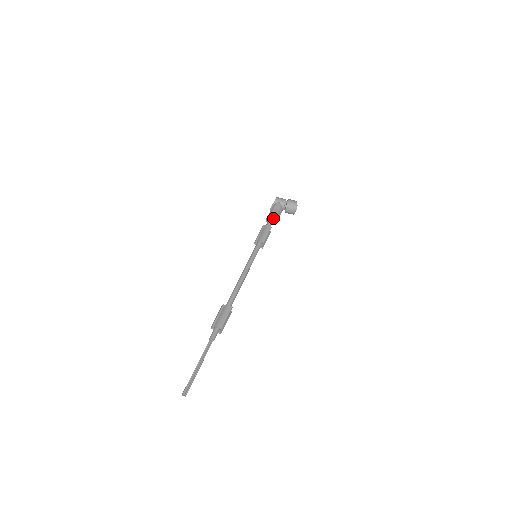
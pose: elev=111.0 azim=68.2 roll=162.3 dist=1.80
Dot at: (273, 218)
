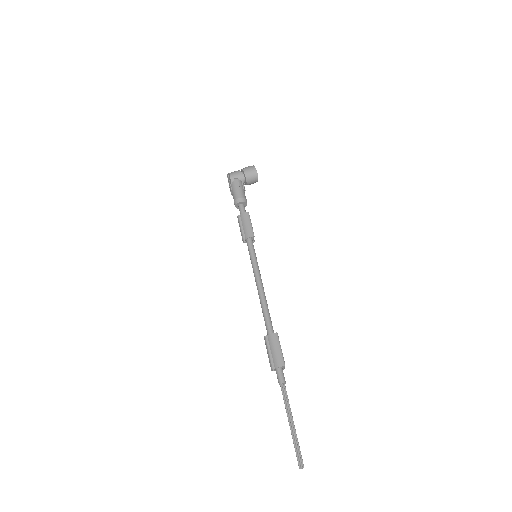
Dot at: (243, 201)
